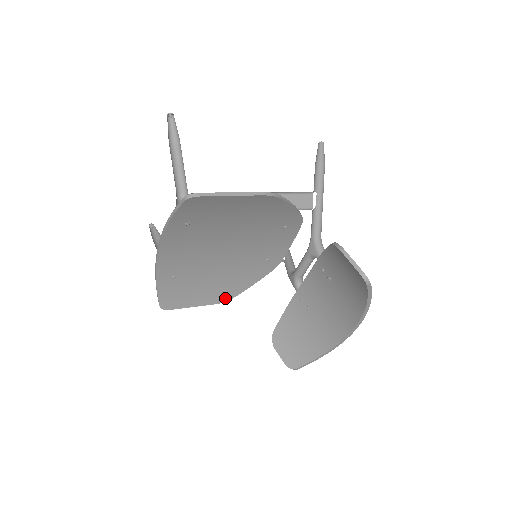
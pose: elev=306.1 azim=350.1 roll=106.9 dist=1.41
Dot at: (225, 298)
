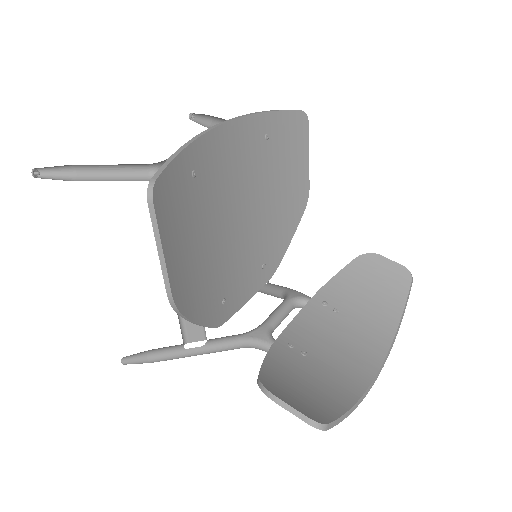
Dot at: (178, 298)
